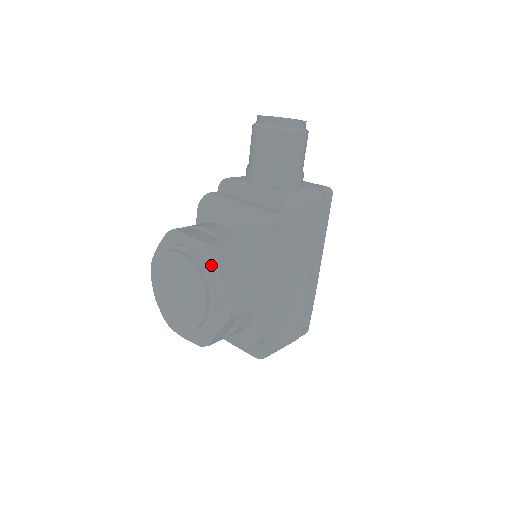
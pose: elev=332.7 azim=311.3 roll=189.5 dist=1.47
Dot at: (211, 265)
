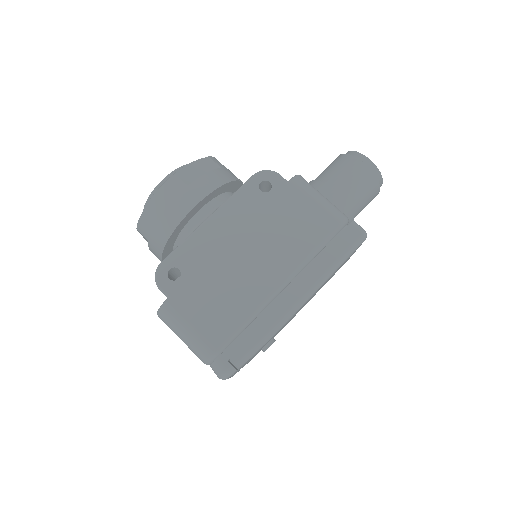
Dot at: occluded
